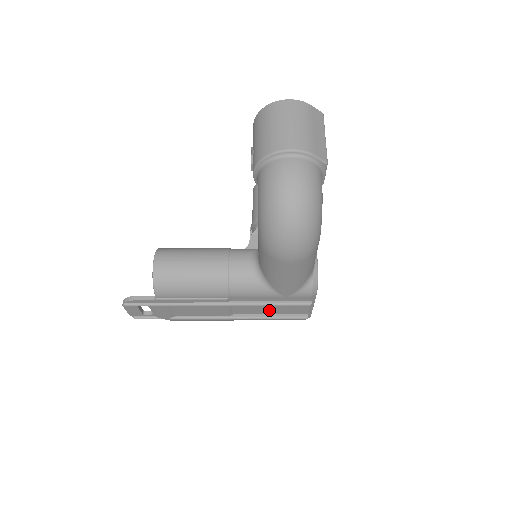
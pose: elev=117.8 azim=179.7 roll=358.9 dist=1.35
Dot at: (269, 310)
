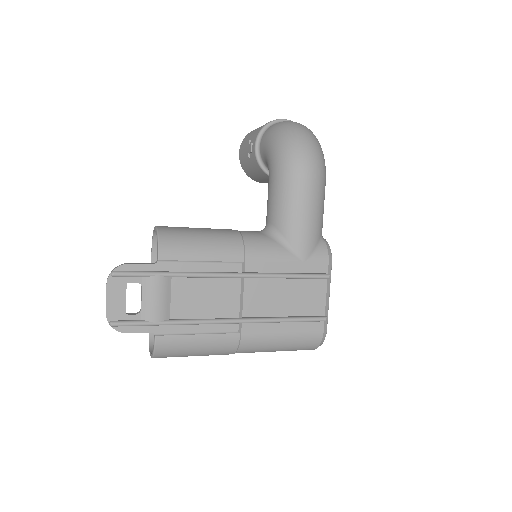
Dot at: (284, 303)
